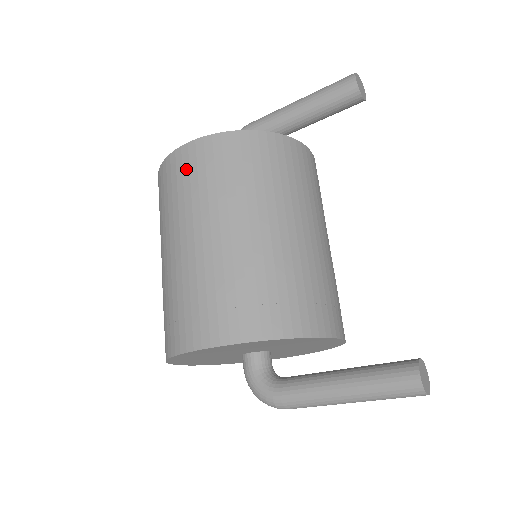
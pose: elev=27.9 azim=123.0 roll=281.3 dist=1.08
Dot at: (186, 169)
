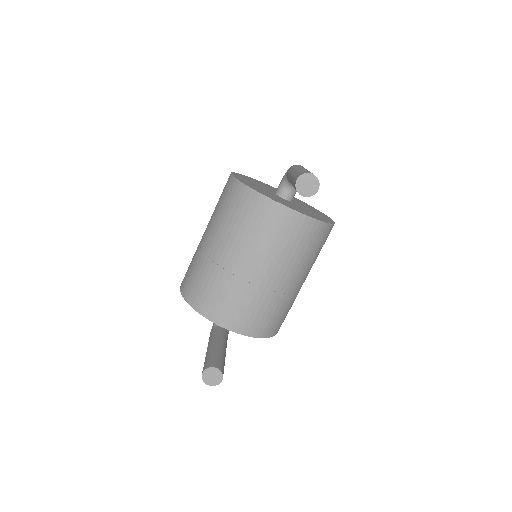
Dot at: (223, 189)
